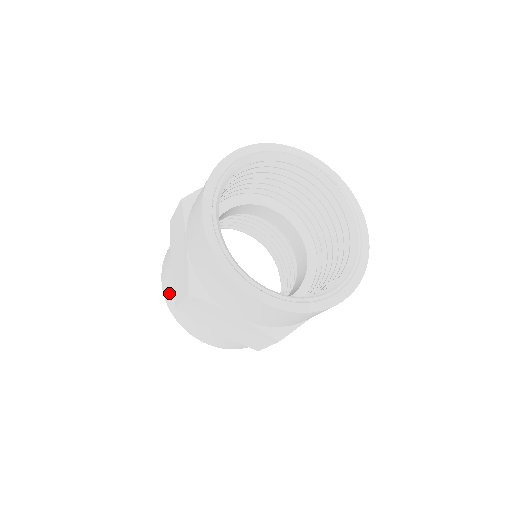
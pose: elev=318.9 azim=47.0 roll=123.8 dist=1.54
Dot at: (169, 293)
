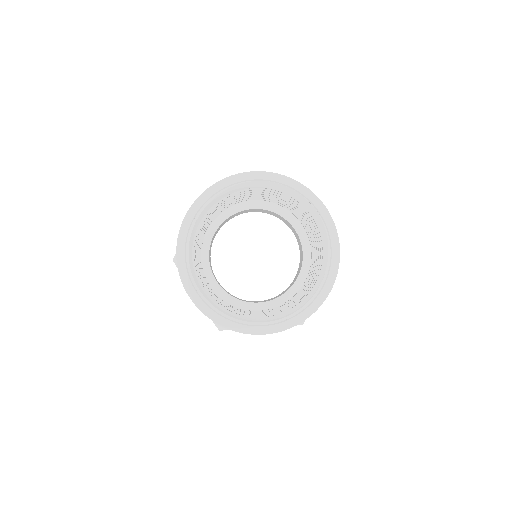
Dot at: occluded
